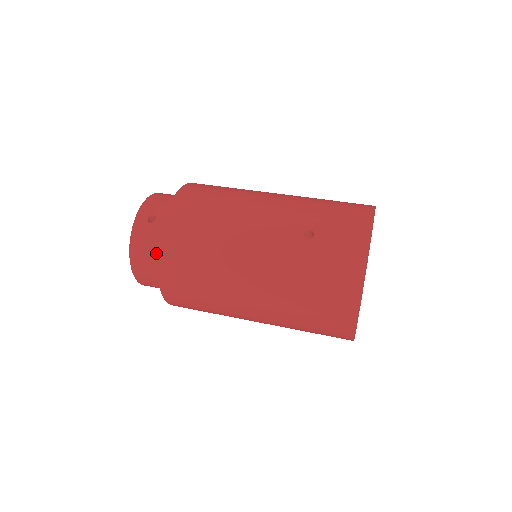
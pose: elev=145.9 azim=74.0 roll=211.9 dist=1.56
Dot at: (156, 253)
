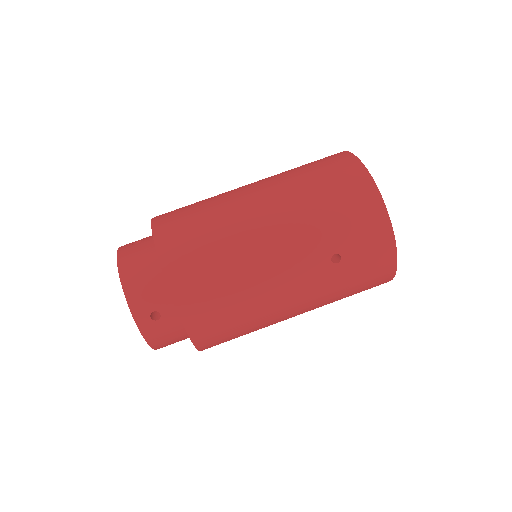
Dot at: (181, 335)
